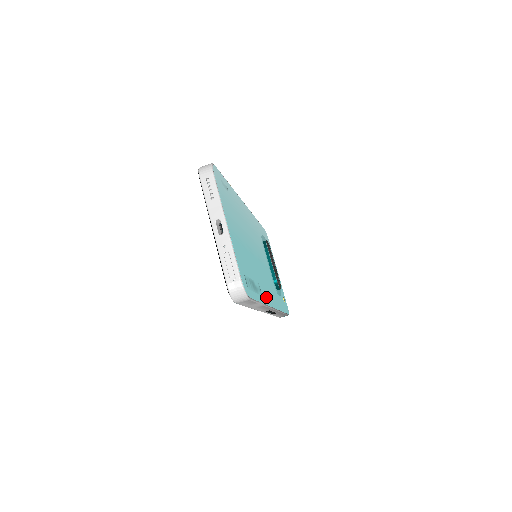
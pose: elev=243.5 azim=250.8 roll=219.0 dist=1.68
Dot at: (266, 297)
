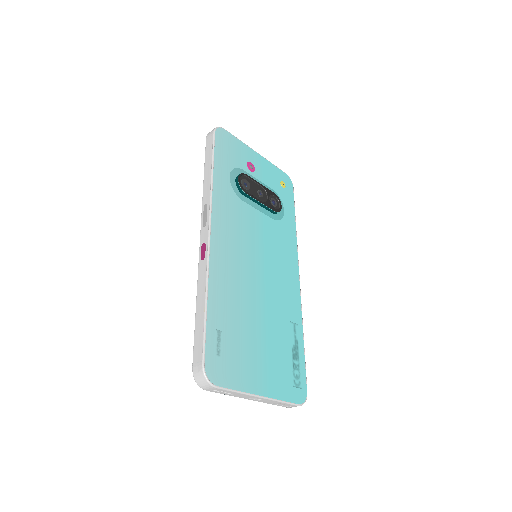
Dot at: (295, 301)
